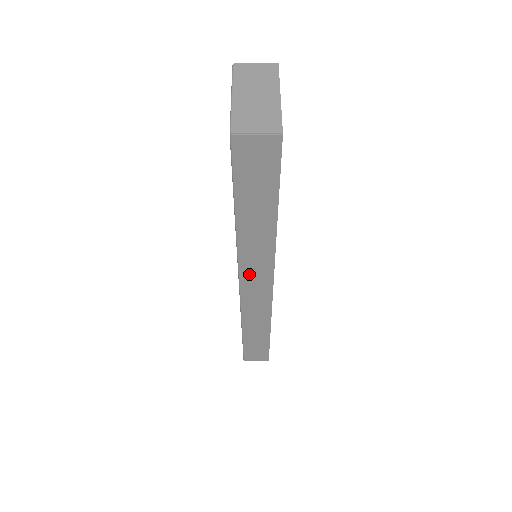
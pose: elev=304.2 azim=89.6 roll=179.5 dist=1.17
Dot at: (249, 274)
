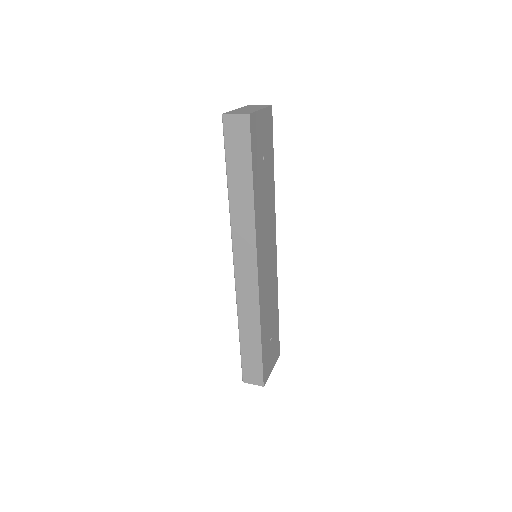
Dot at: (239, 249)
